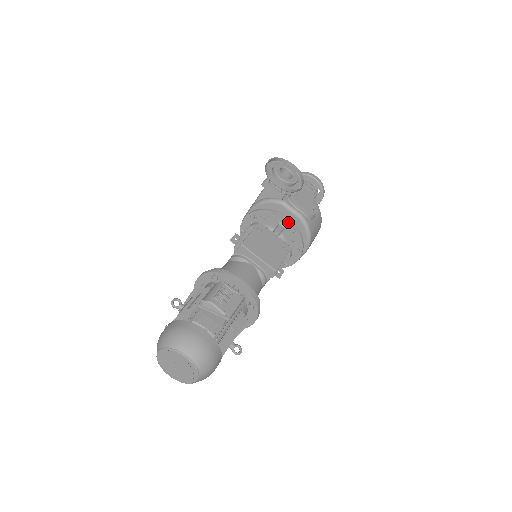
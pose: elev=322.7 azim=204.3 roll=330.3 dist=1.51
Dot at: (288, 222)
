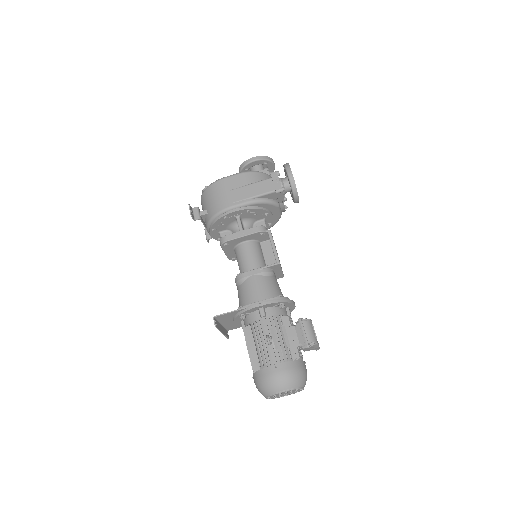
Dot at: (272, 219)
